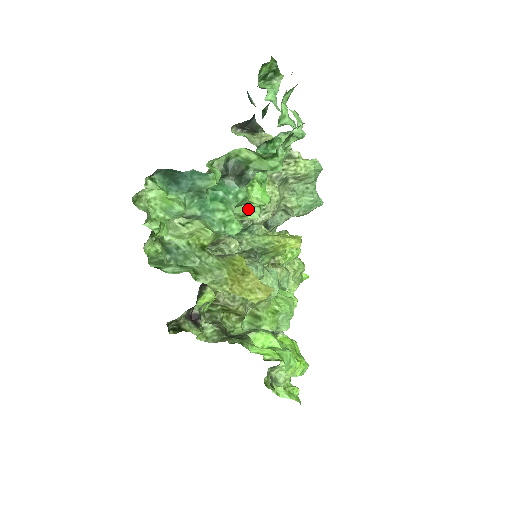
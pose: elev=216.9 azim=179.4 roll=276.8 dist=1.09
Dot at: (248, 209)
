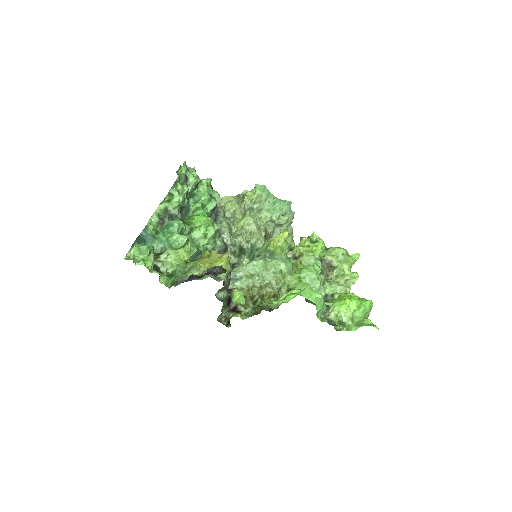
Dot at: (204, 231)
